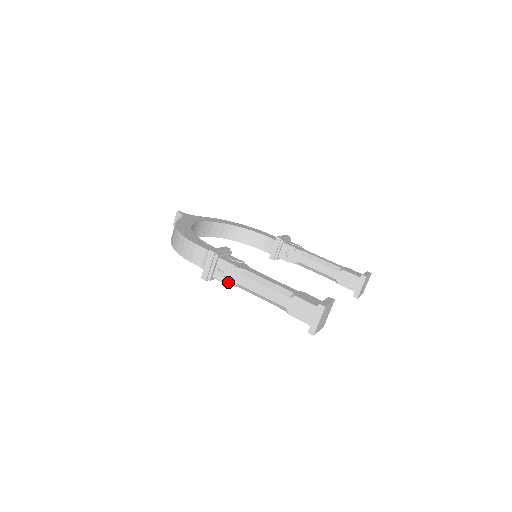
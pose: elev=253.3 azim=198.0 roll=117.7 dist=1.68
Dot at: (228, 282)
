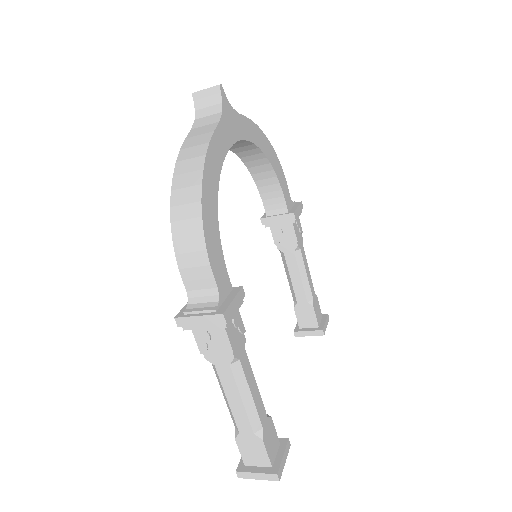
Dot at: (205, 352)
